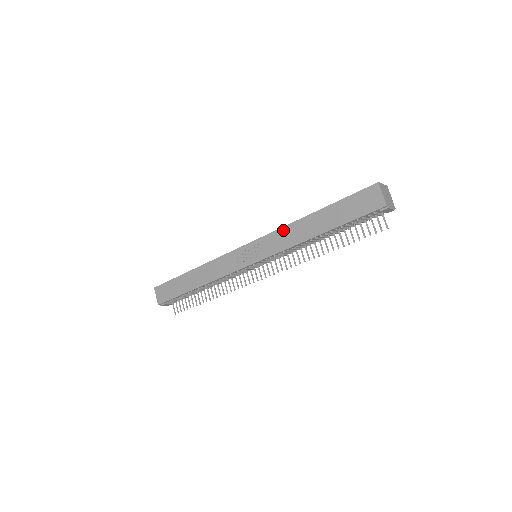
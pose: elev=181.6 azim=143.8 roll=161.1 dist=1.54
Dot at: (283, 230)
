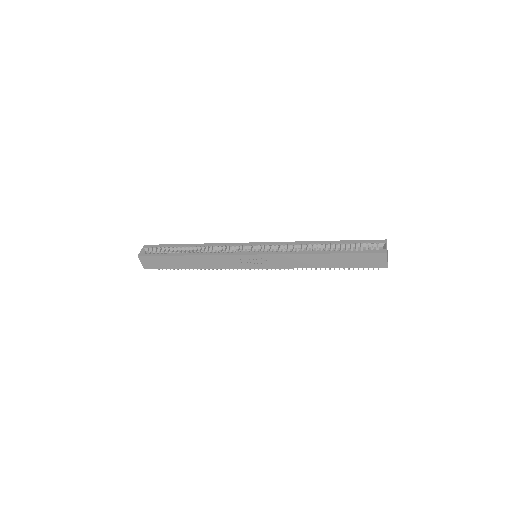
Dot at: (292, 256)
